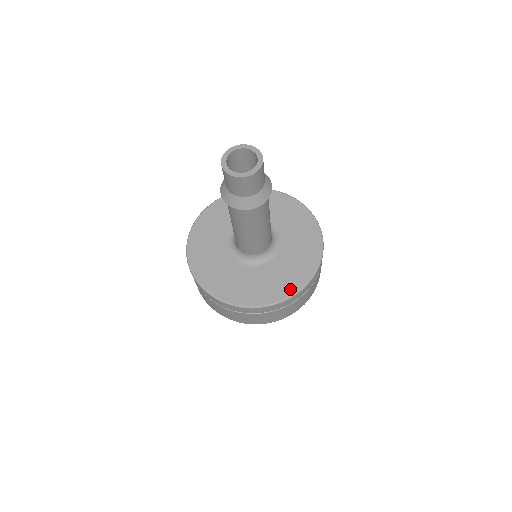
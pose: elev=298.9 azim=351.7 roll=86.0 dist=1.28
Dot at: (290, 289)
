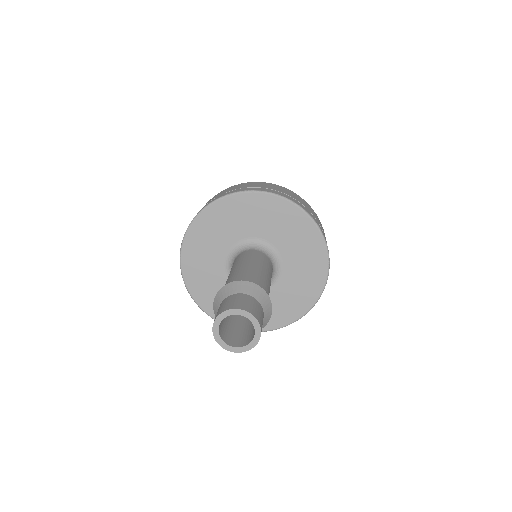
Dot at: (316, 288)
